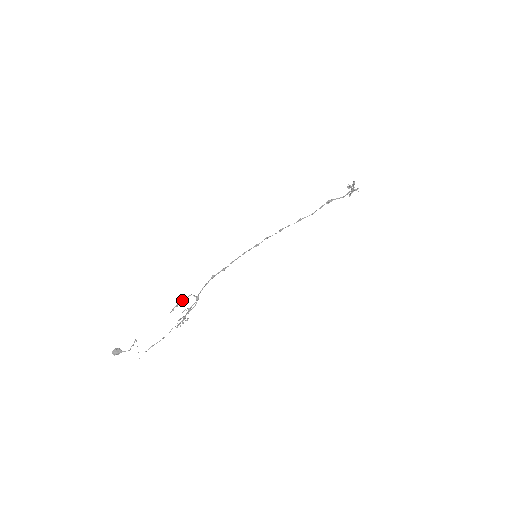
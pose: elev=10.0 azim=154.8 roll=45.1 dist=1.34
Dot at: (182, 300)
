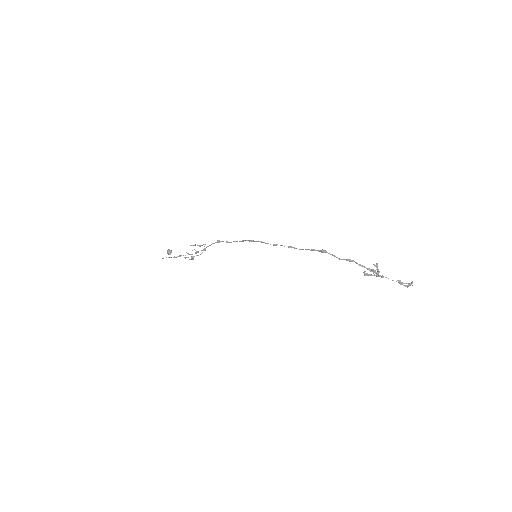
Dot at: (201, 245)
